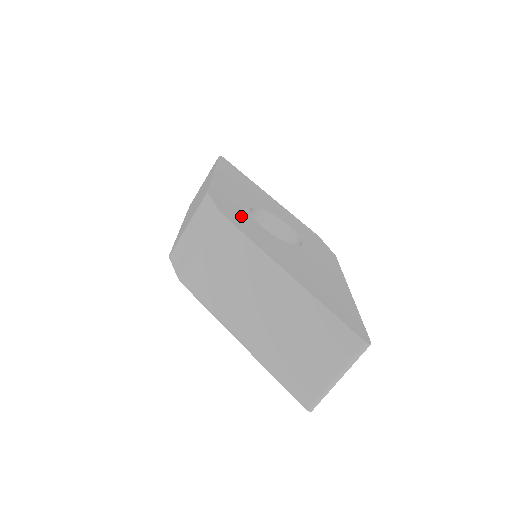
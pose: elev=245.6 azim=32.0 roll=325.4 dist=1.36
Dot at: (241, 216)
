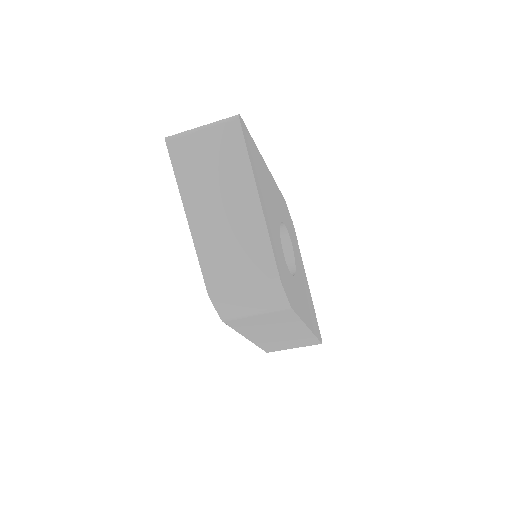
Dot at: (289, 283)
